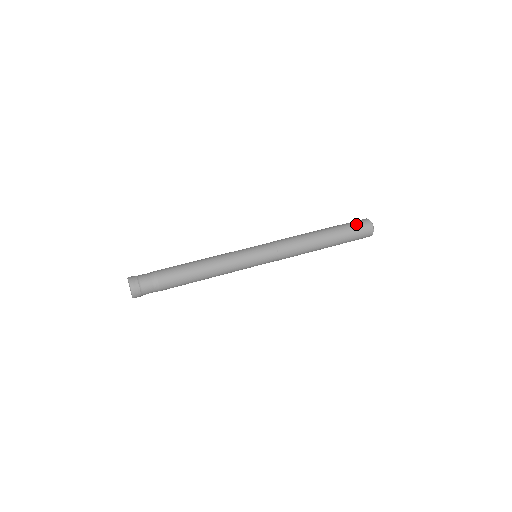
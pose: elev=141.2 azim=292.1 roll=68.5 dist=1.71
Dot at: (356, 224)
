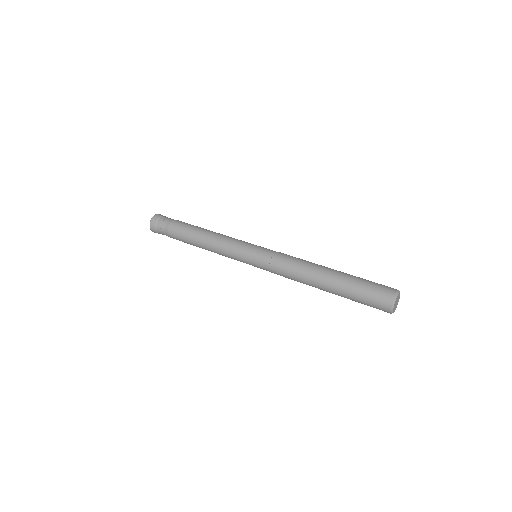
Dot at: (377, 283)
